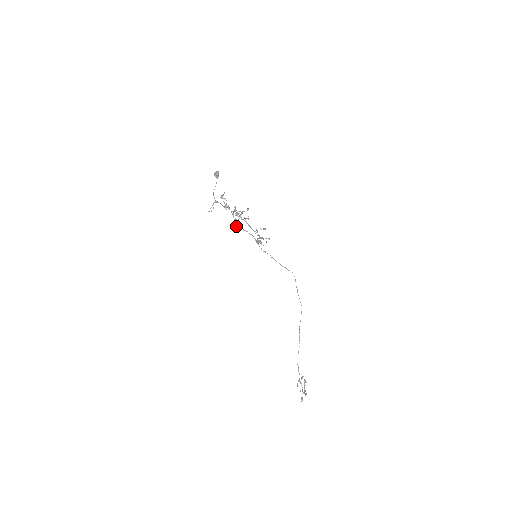
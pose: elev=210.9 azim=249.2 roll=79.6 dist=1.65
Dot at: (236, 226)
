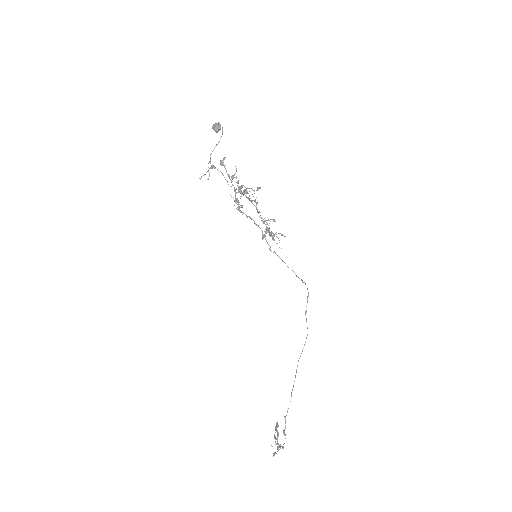
Dot at: (238, 209)
